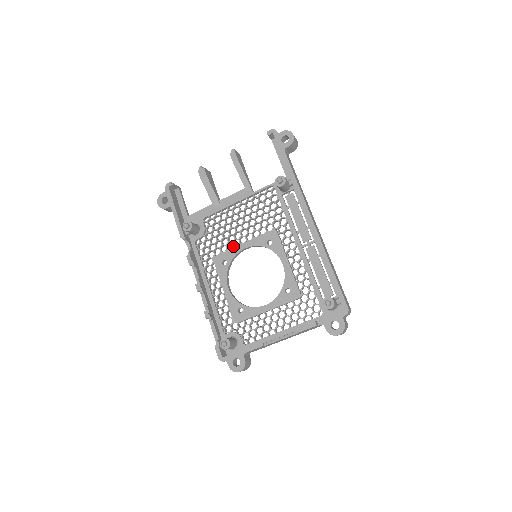
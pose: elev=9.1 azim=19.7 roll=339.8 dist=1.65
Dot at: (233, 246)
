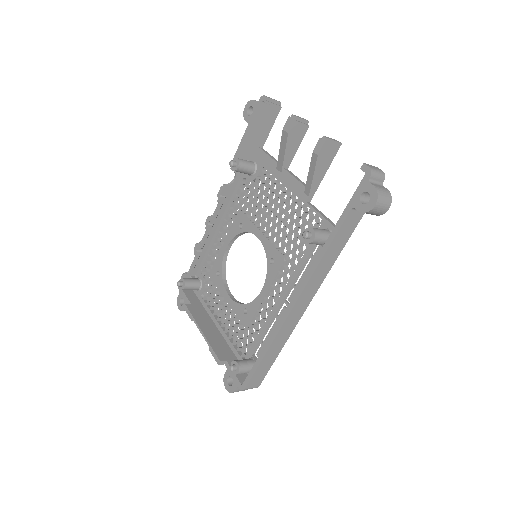
Dot at: (255, 223)
